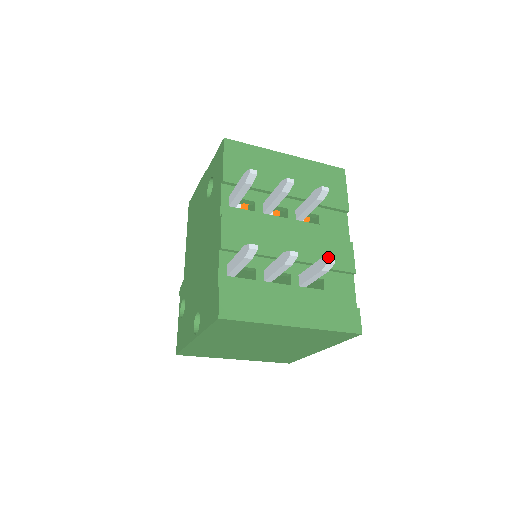
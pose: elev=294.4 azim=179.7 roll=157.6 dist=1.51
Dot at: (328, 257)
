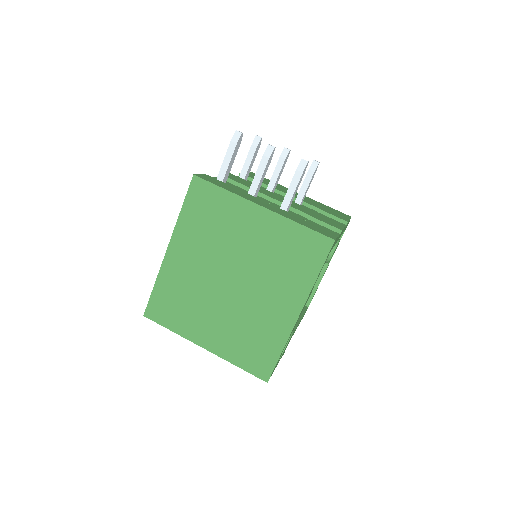
Dot at: (303, 159)
